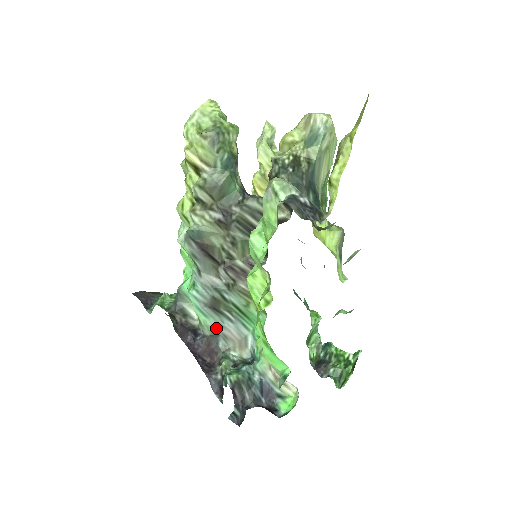
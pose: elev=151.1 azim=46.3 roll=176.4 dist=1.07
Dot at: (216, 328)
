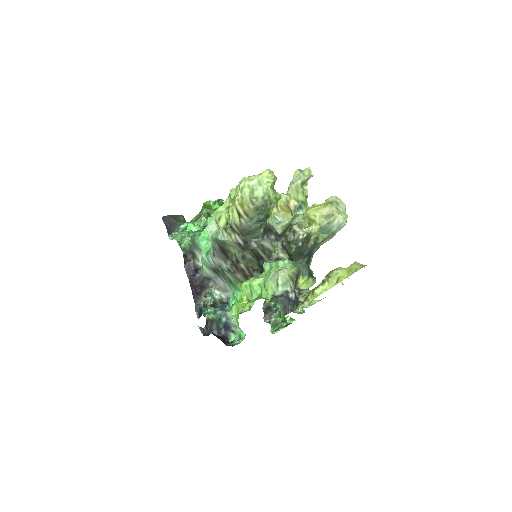
Dot at: (211, 276)
